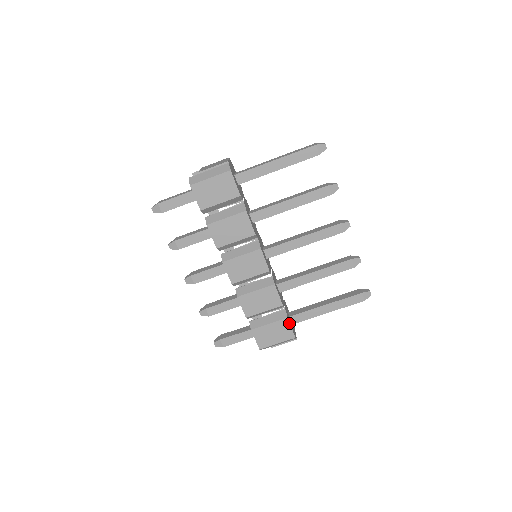
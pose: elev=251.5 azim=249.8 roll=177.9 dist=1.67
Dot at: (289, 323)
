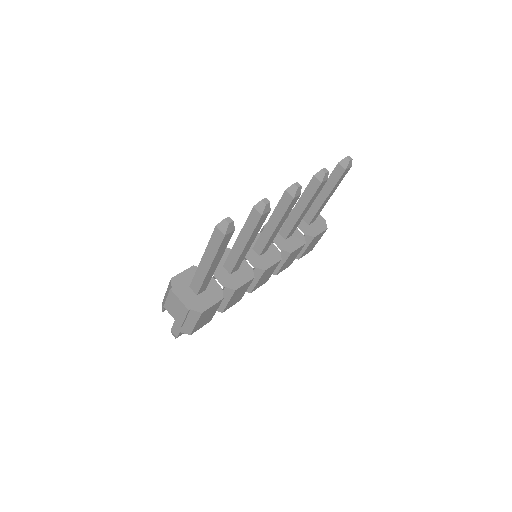
Dot at: (317, 236)
